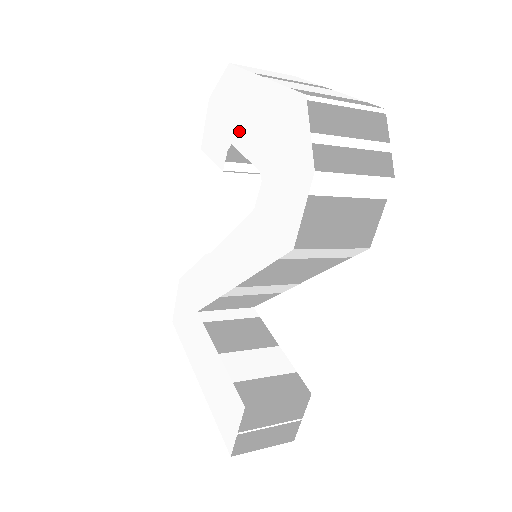
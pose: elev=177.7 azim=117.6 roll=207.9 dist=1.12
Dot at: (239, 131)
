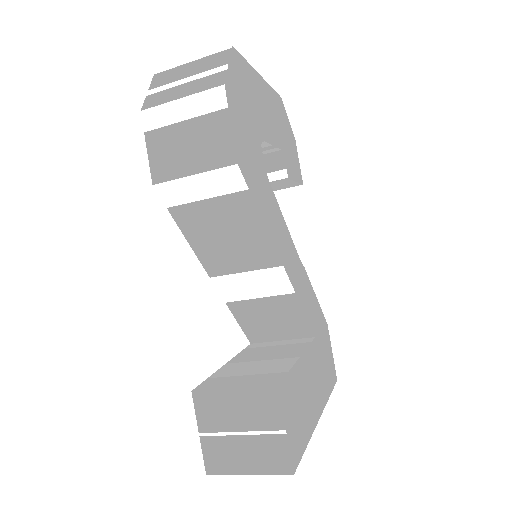
Dot at: occluded
